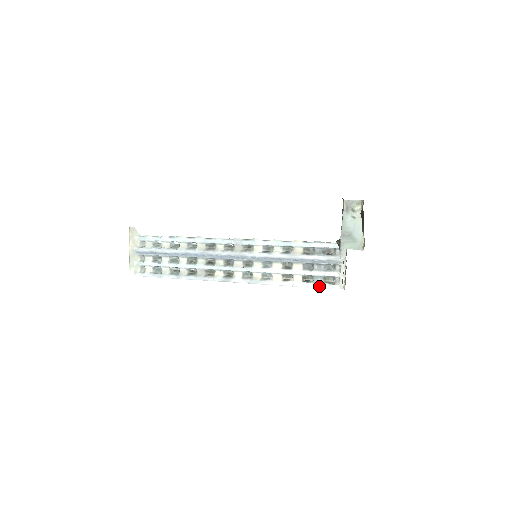
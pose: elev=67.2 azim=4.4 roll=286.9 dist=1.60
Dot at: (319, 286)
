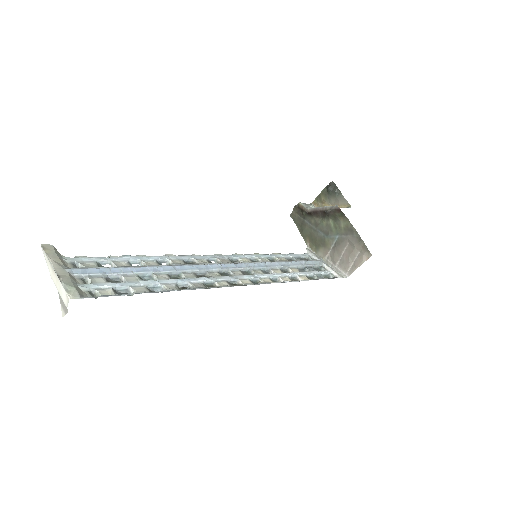
Dot at: occluded
